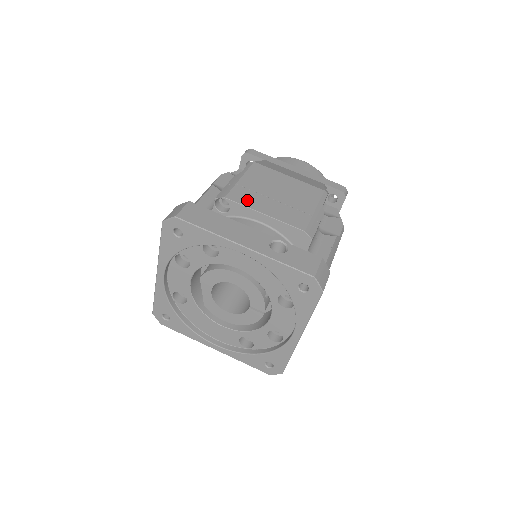
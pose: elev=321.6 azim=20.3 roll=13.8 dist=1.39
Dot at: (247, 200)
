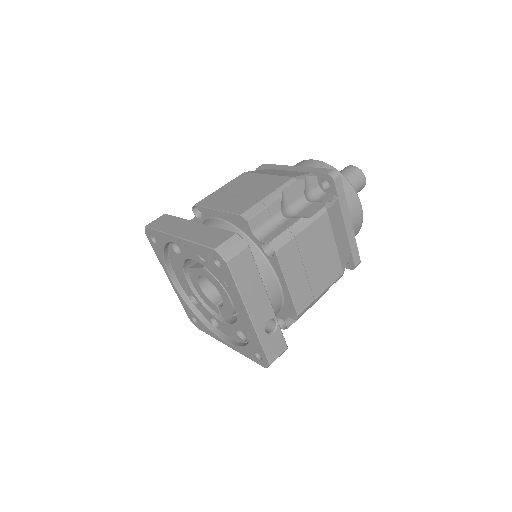
Dot at: (288, 263)
